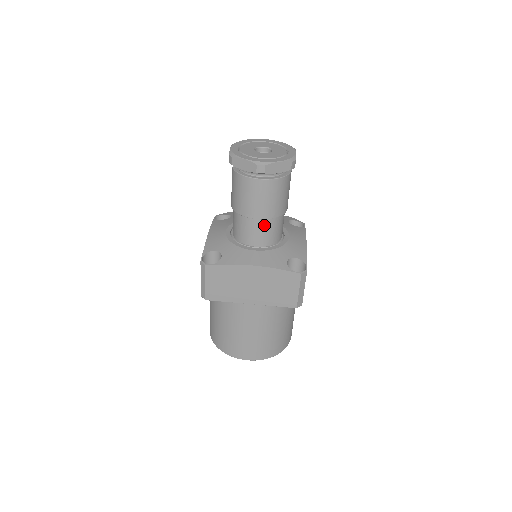
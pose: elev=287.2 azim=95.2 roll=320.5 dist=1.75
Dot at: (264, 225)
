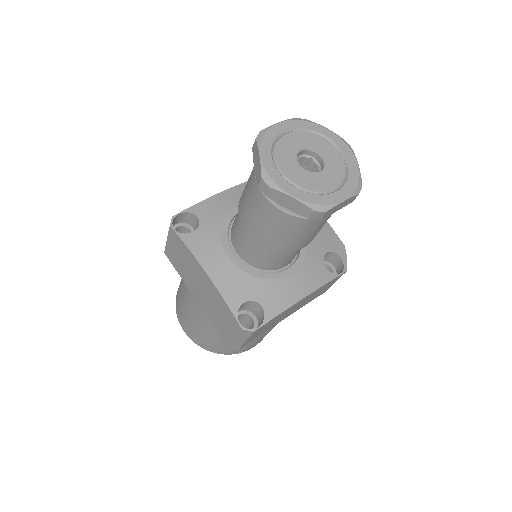
Dot at: (253, 243)
